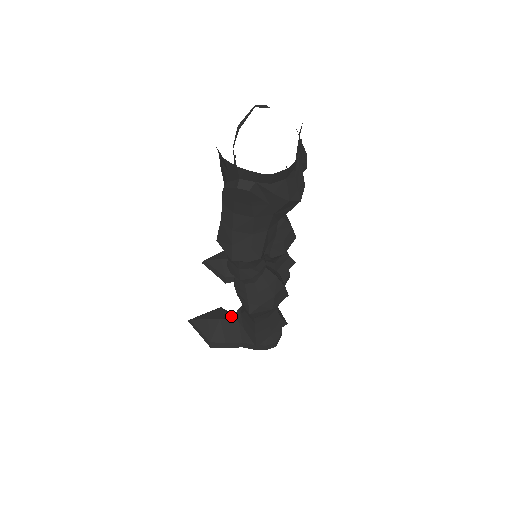
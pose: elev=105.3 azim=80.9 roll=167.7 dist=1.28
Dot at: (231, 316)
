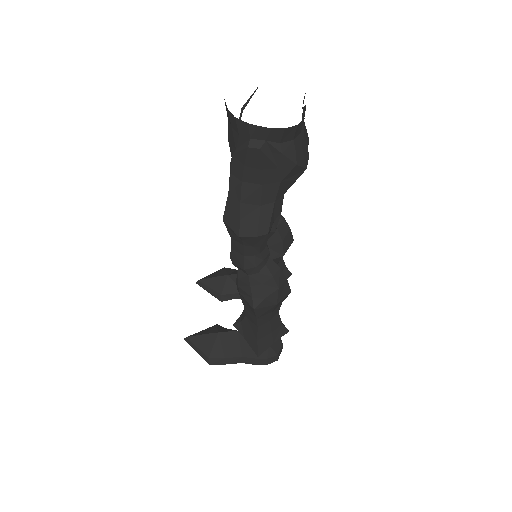
Dot at: occluded
